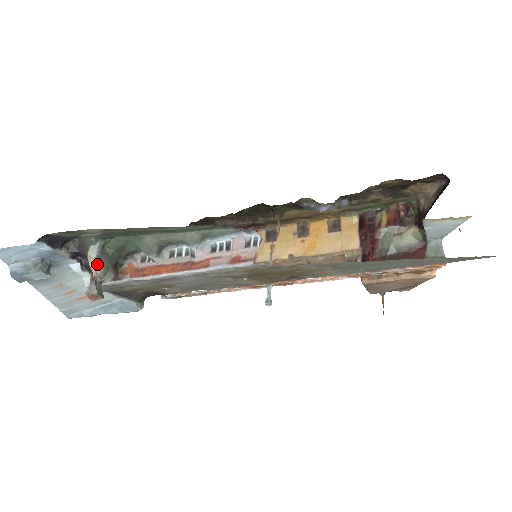
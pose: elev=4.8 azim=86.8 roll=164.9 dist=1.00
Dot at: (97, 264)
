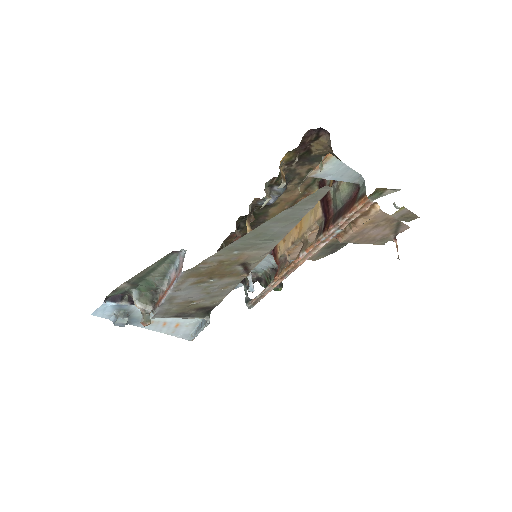
Dot at: (138, 304)
